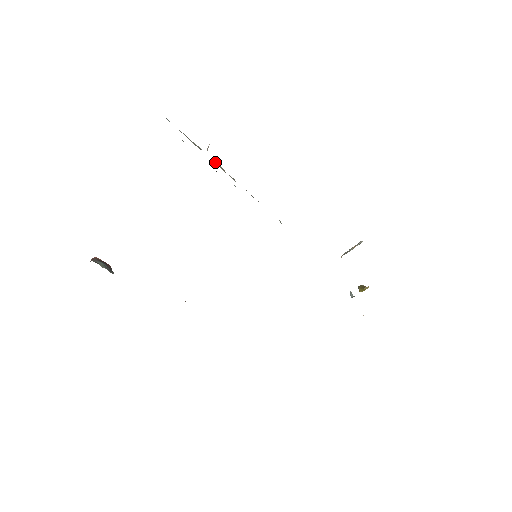
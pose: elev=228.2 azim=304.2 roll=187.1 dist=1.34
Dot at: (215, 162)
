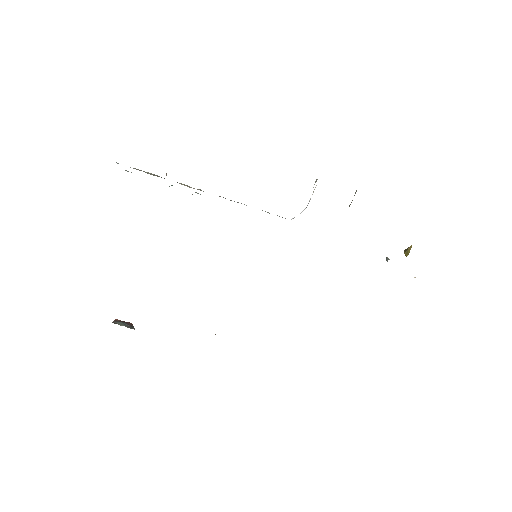
Dot at: (177, 182)
